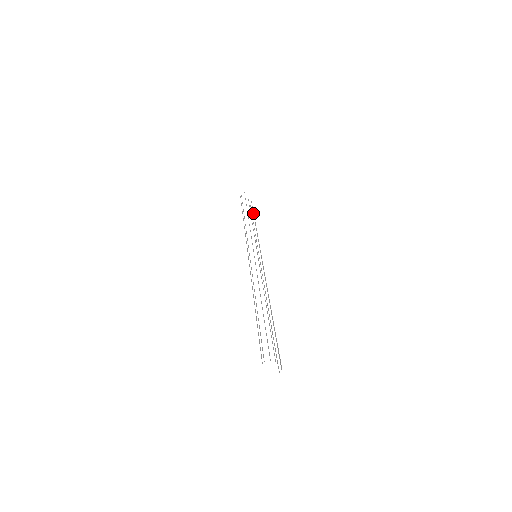
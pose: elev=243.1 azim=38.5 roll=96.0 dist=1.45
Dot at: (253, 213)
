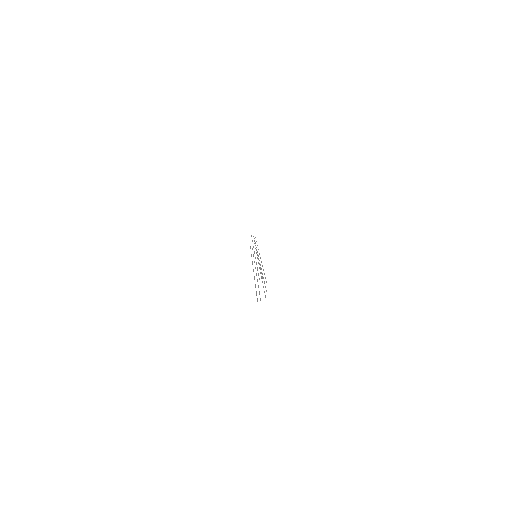
Dot at: occluded
